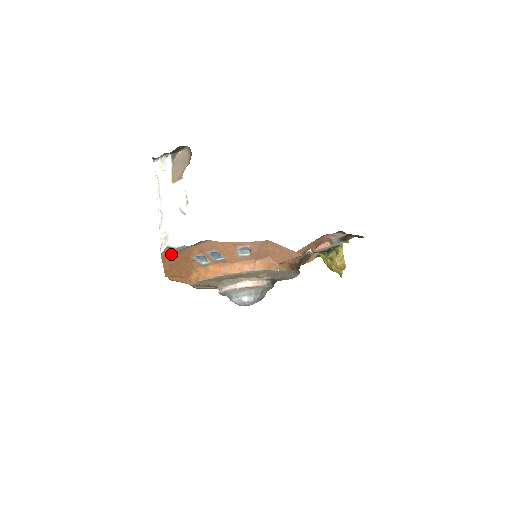
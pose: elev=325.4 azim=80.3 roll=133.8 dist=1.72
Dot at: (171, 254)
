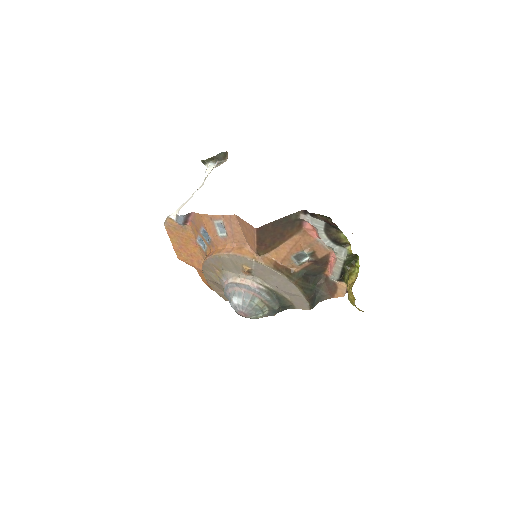
Dot at: (174, 228)
